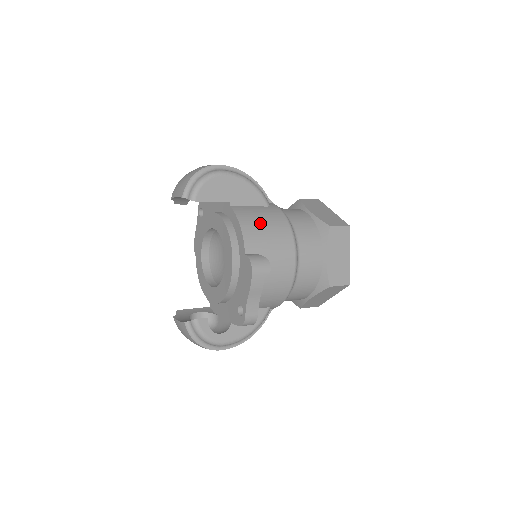
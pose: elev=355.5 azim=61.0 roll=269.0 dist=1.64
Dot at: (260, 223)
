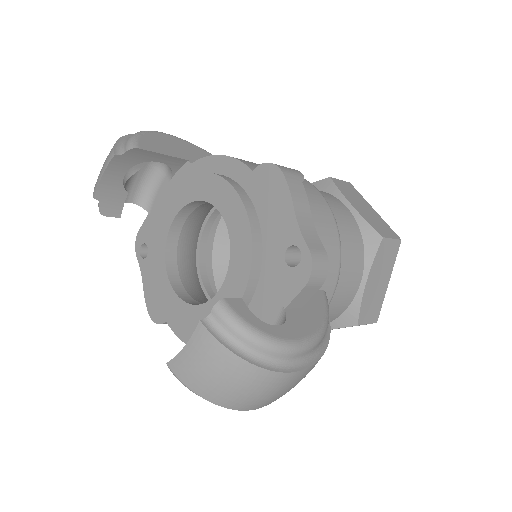
Dot at: occluded
